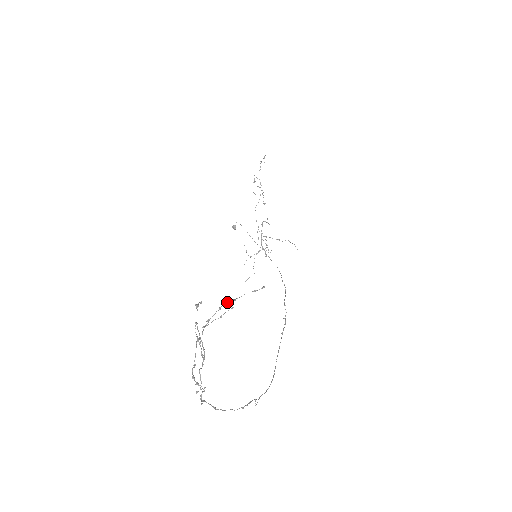
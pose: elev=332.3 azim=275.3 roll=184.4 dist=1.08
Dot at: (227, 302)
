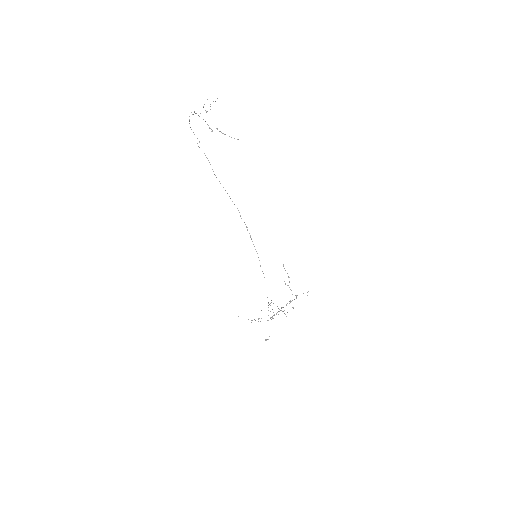
Dot at: (223, 133)
